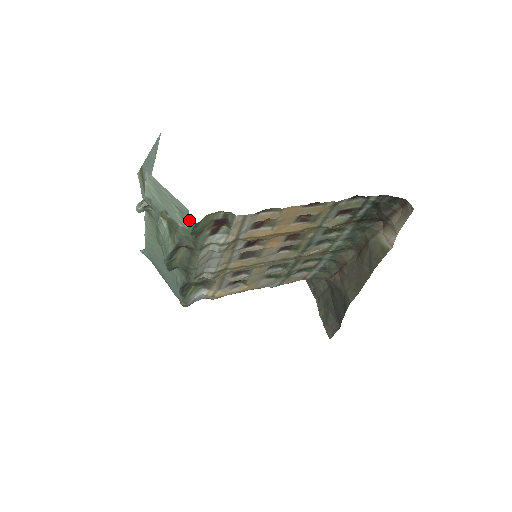
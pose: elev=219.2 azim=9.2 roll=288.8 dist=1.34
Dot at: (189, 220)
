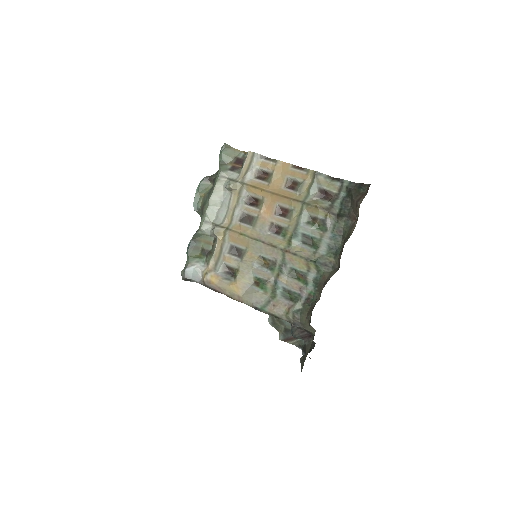
Dot at: (223, 147)
